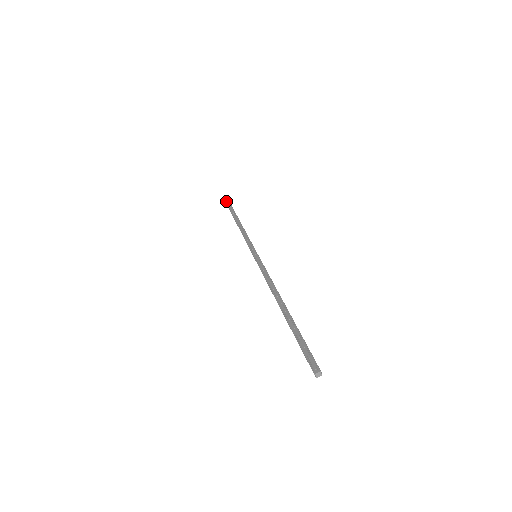
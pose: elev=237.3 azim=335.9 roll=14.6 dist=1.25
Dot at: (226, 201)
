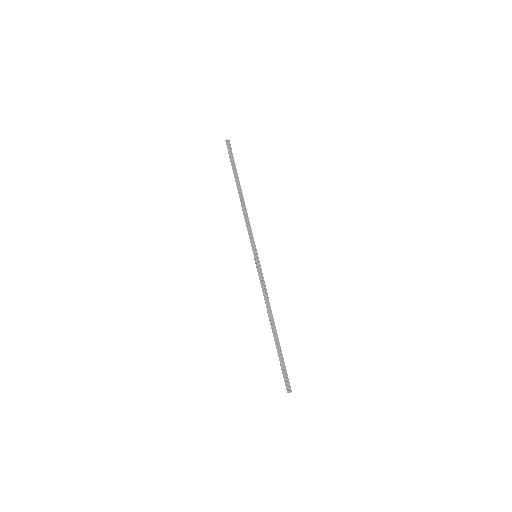
Dot at: (228, 149)
